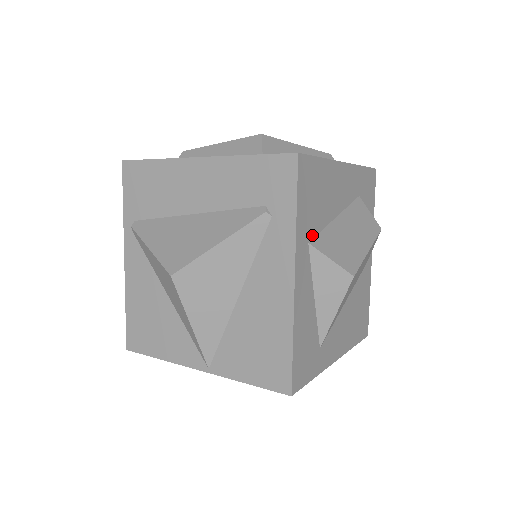
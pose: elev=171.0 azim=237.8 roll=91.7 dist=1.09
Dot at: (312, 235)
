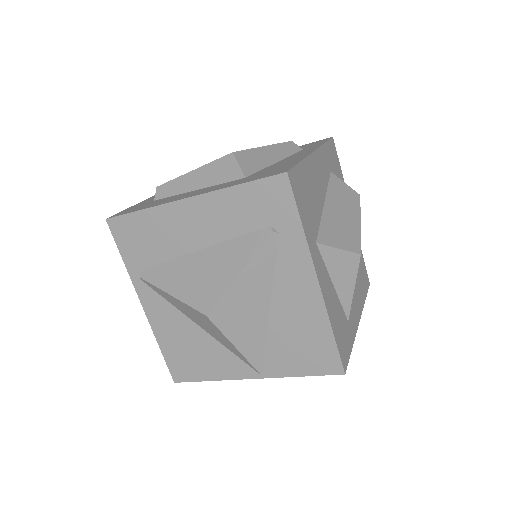
Dot at: (316, 234)
